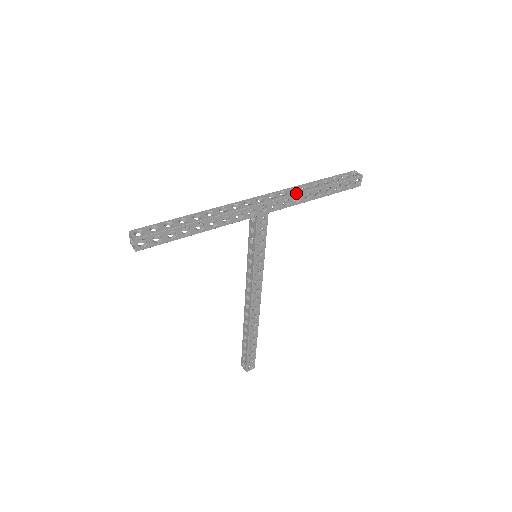
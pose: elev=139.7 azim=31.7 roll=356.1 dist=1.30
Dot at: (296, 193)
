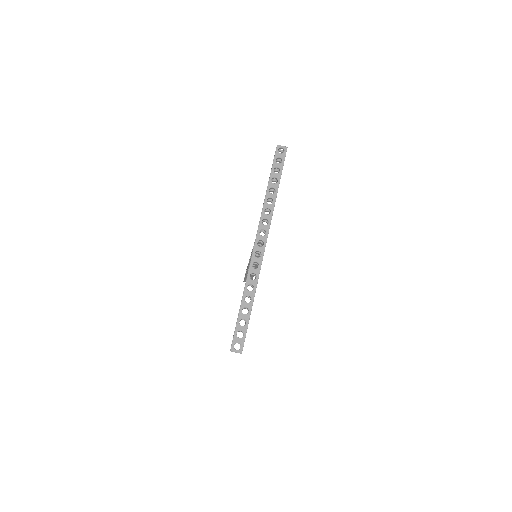
Dot at: (272, 214)
